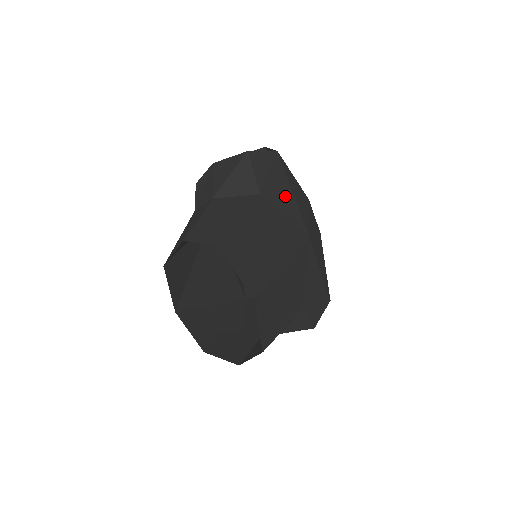
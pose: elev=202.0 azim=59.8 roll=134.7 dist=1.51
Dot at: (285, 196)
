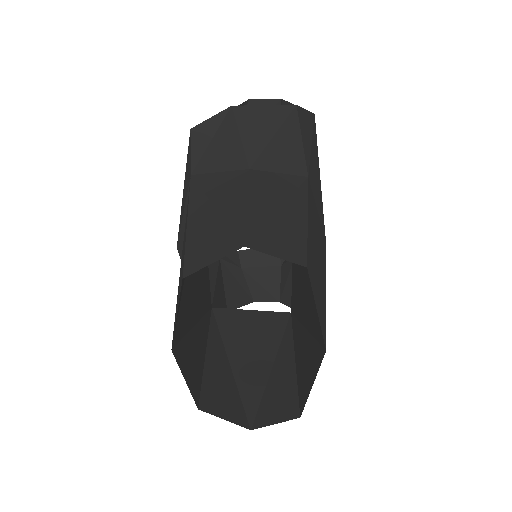
Dot at: (317, 182)
